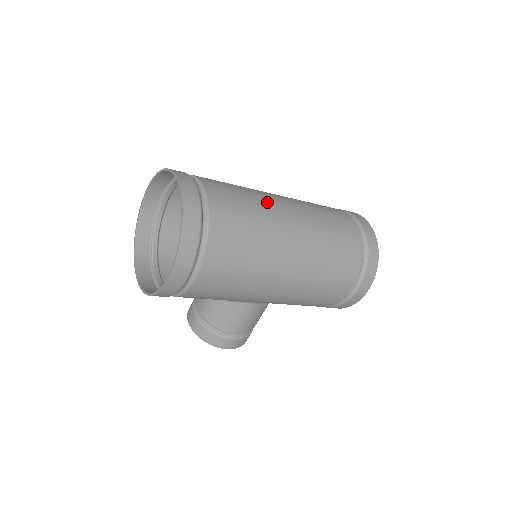
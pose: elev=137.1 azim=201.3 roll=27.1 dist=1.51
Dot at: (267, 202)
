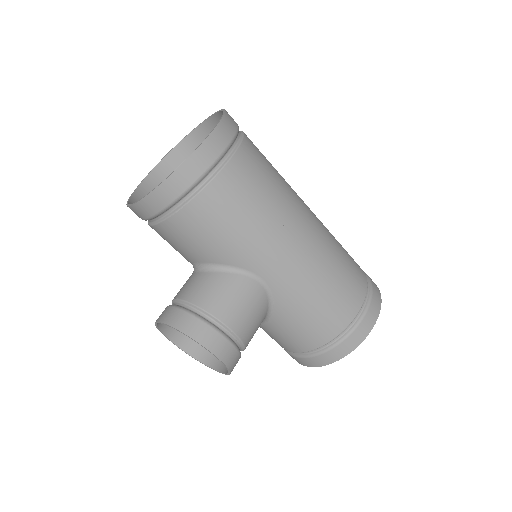
Dot at: occluded
